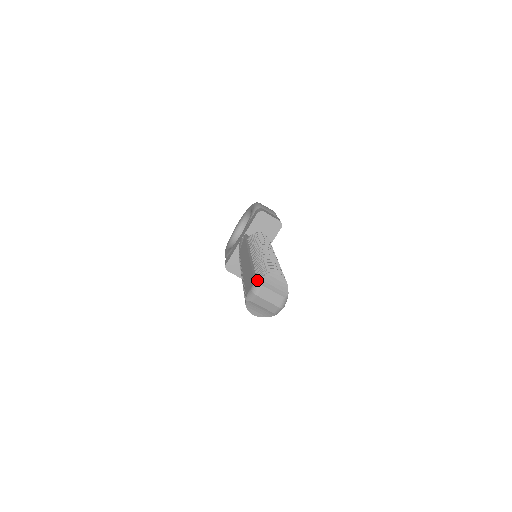
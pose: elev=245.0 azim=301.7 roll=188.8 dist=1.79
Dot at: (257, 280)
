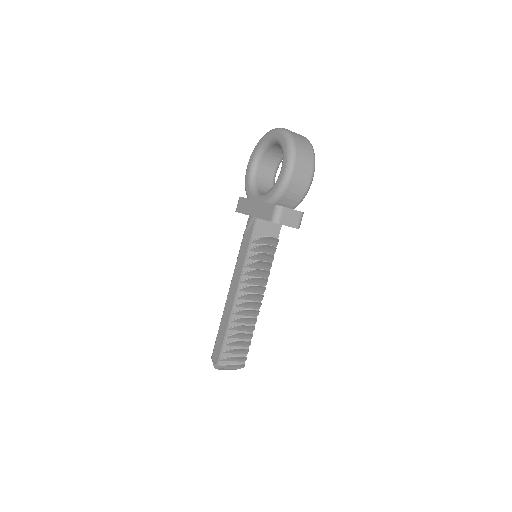
Dot at: (218, 365)
